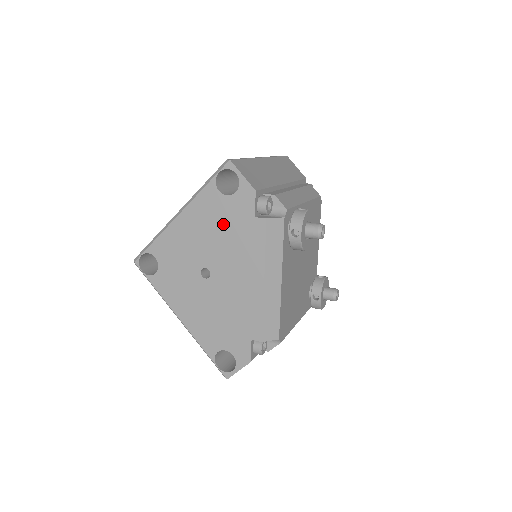
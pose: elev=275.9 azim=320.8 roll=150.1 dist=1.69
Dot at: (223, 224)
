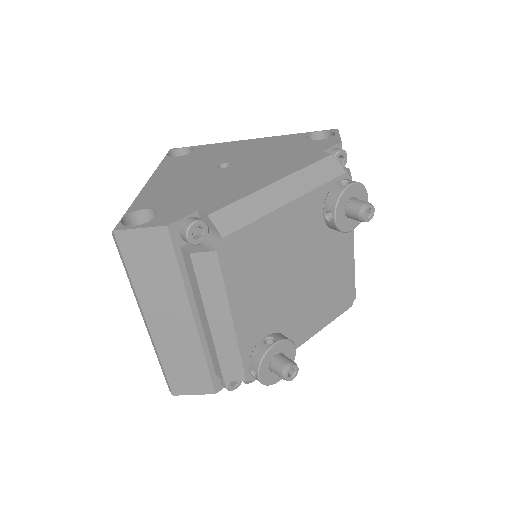
Dot at: (285, 149)
